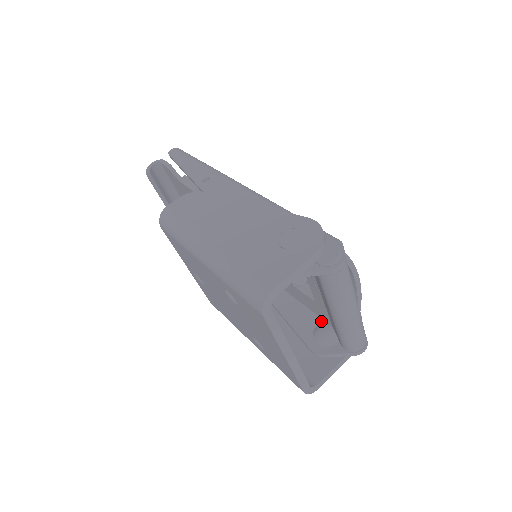
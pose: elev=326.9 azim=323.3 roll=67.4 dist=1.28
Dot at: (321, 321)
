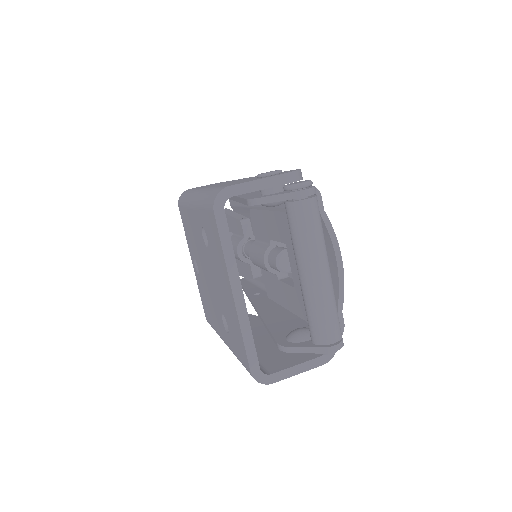
Dot at: occluded
